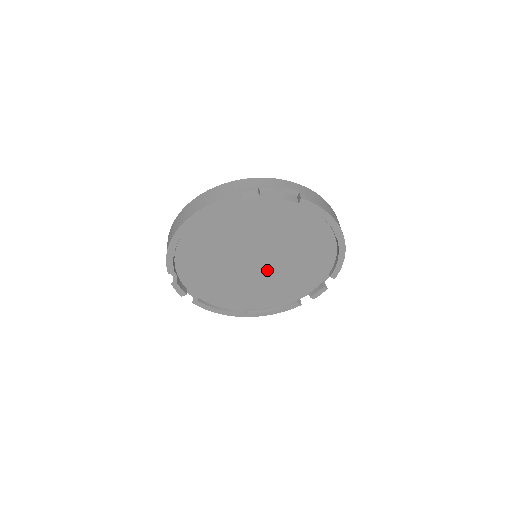
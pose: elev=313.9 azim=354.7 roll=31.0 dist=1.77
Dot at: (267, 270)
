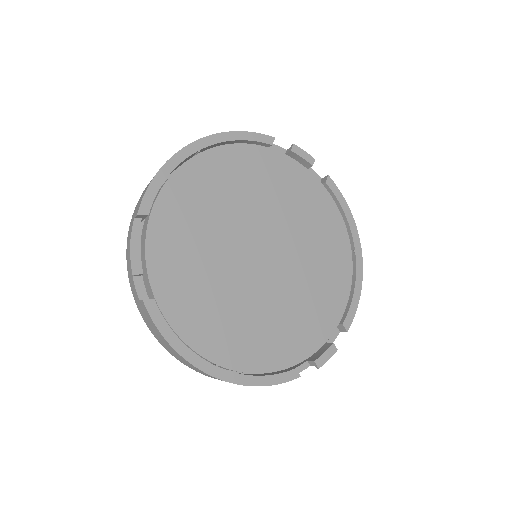
Dot at: (269, 278)
